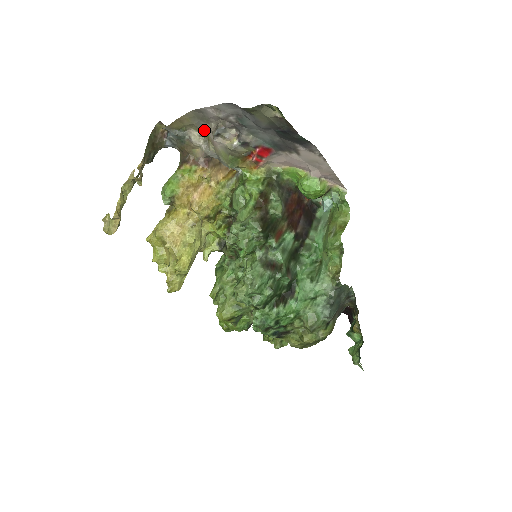
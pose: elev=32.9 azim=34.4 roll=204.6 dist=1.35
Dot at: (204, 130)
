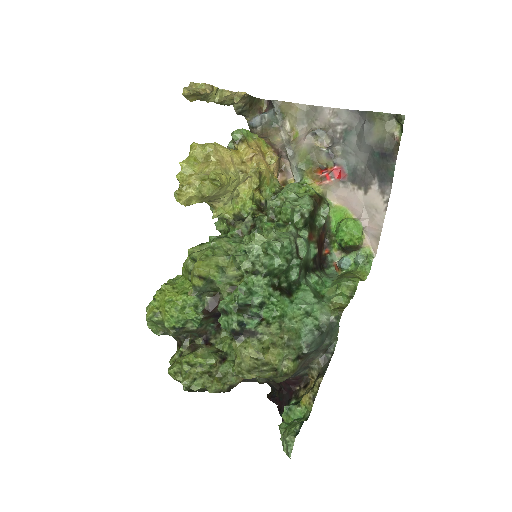
Dot at: (298, 129)
